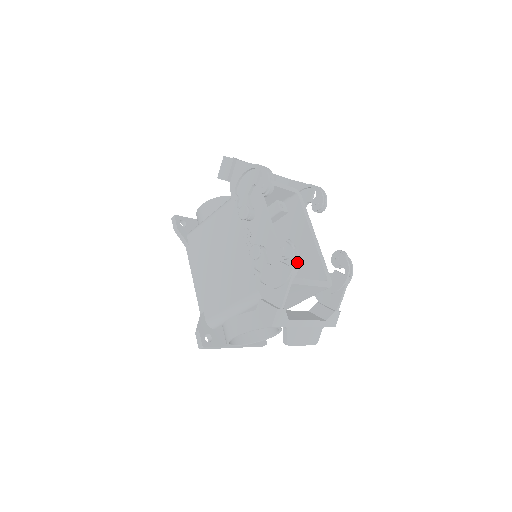
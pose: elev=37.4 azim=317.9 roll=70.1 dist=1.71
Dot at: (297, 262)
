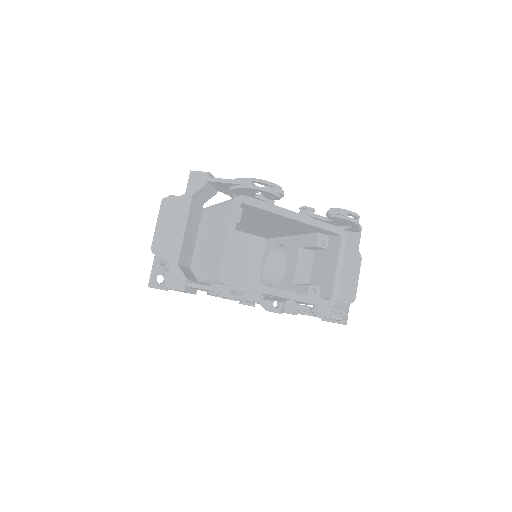
Dot at: (341, 314)
